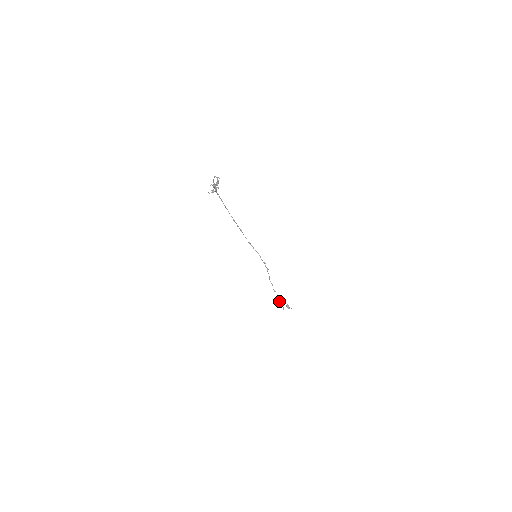
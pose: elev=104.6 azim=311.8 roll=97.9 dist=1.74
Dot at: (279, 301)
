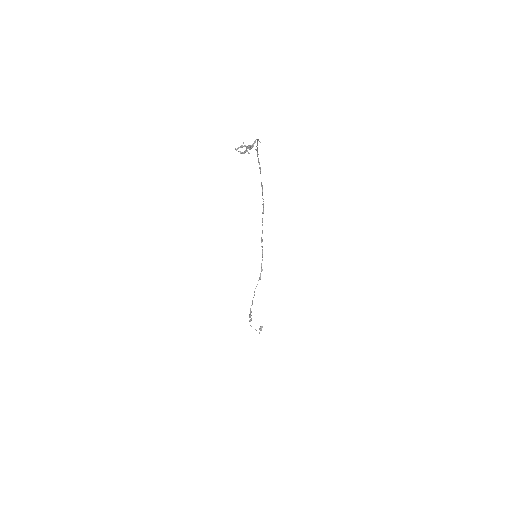
Dot at: (250, 315)
